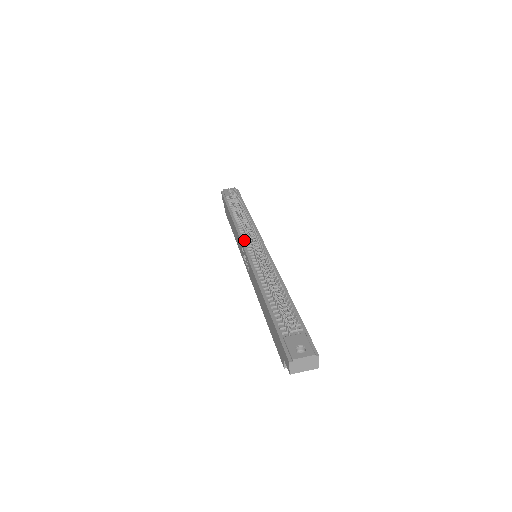
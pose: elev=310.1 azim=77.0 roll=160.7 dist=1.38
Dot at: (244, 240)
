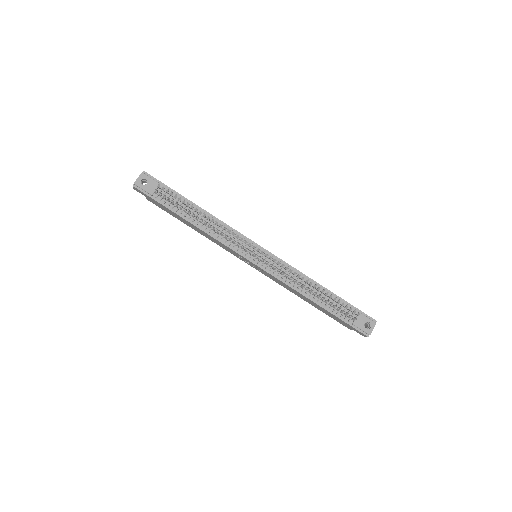
Dot at: (239, 251)
